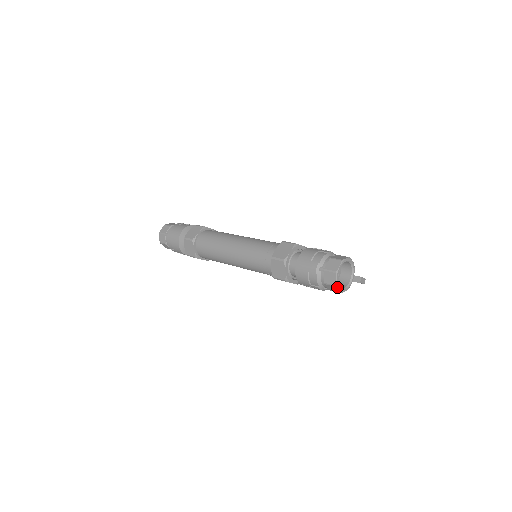
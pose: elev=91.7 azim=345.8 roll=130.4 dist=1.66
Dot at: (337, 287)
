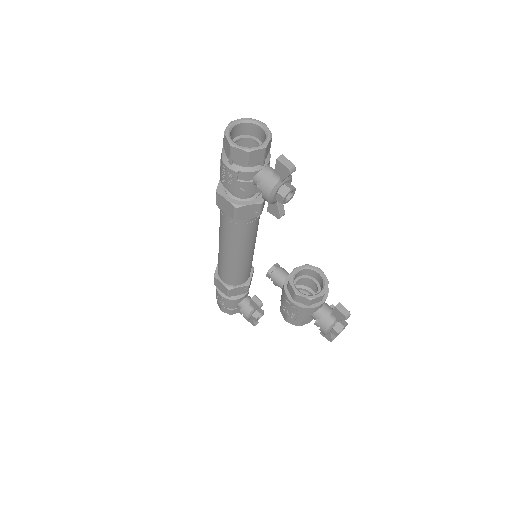
Dot at: (226, 135)
